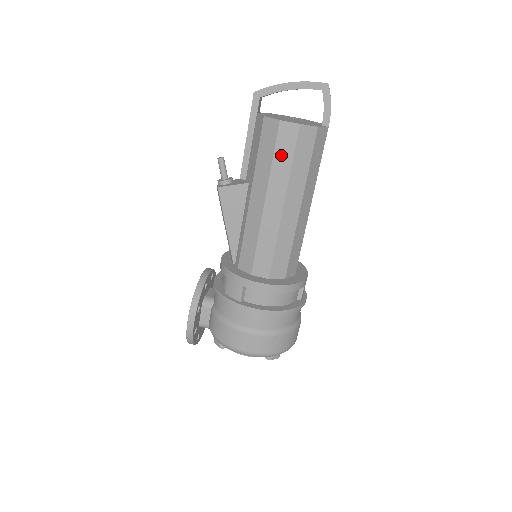
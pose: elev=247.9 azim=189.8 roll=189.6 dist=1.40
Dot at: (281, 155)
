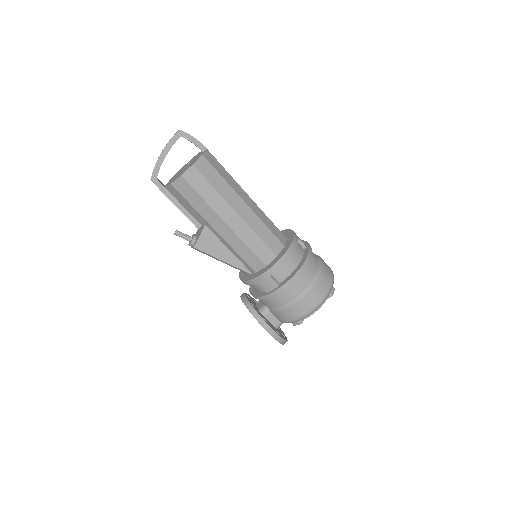
Dot at: (203, 190)
